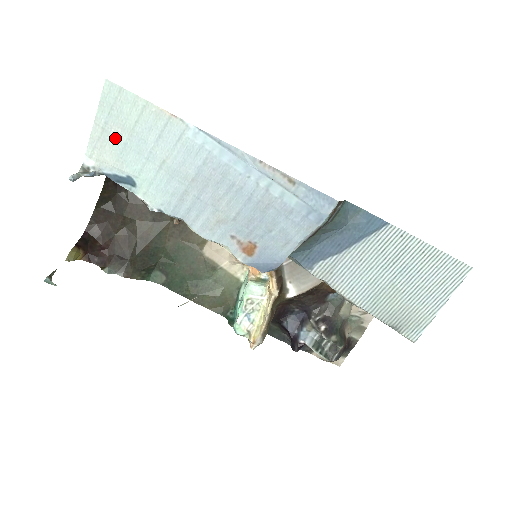
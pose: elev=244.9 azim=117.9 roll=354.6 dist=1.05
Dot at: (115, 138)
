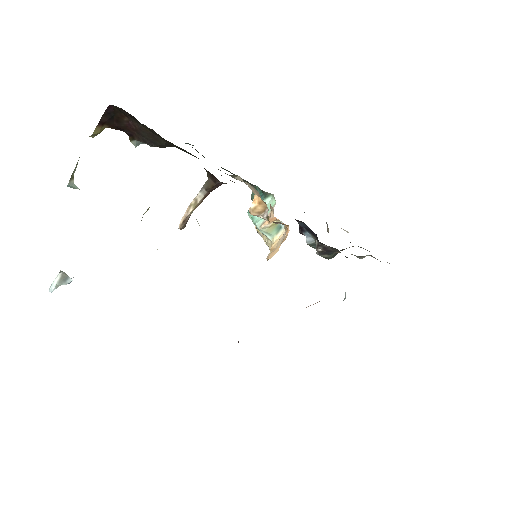
Dot at: occluded
